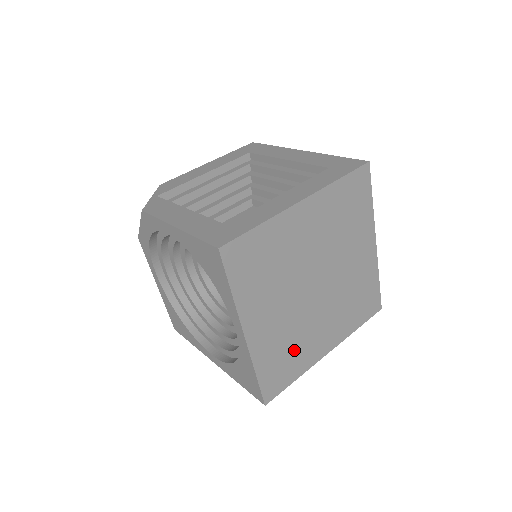
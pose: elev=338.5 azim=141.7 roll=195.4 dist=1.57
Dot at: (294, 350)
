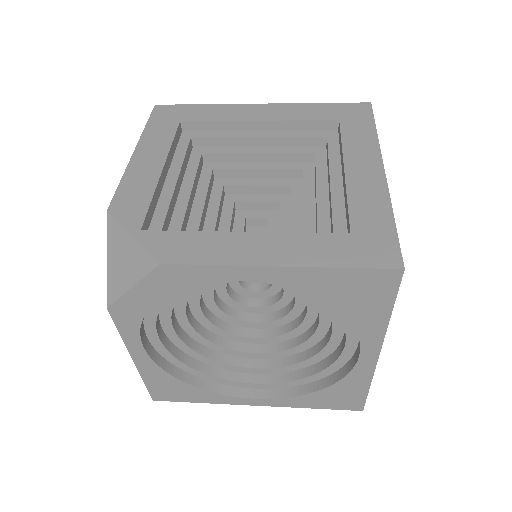
Dot at: occluded
